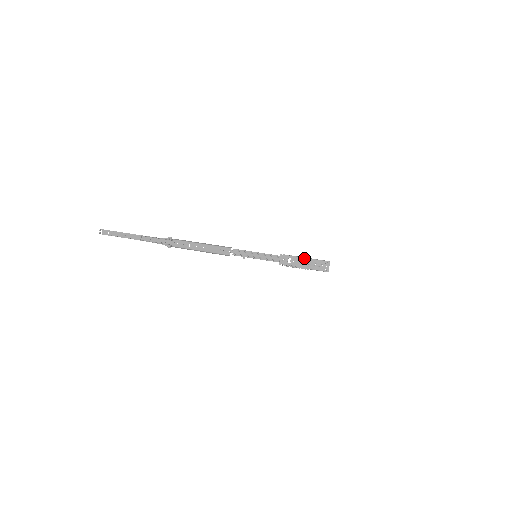
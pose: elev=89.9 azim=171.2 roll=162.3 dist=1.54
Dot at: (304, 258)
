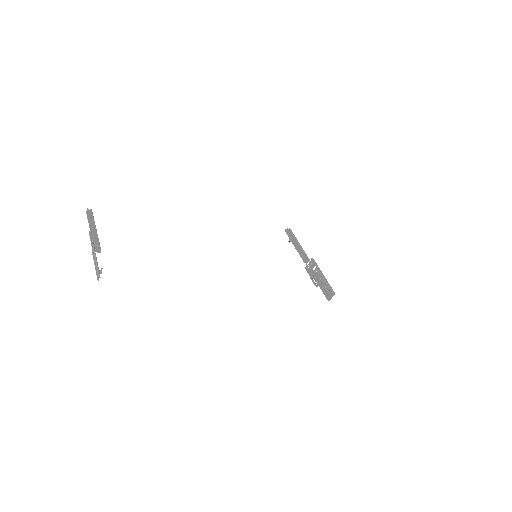
Dot at: (321, 275)
